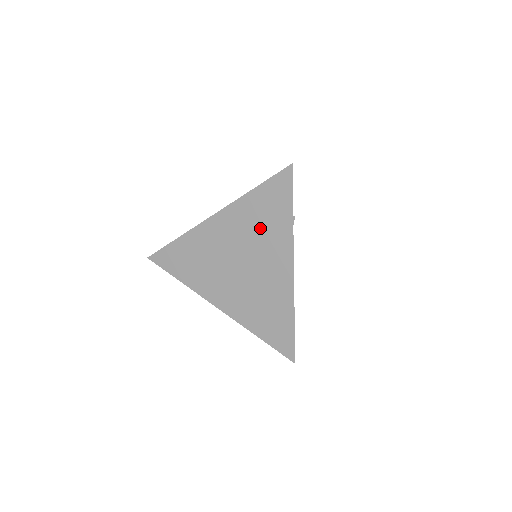
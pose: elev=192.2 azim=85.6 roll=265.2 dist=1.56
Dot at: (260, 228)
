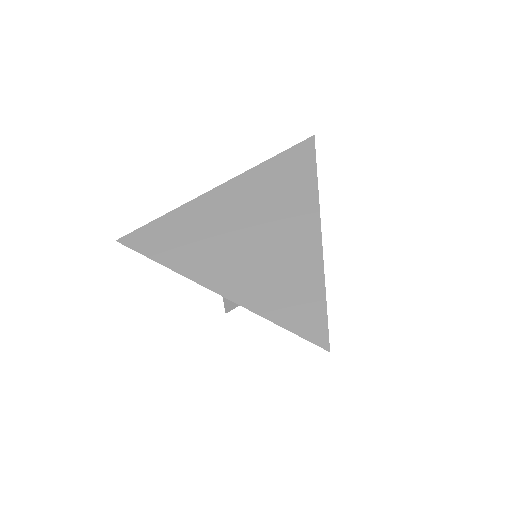
Dot at: (278, 193)
